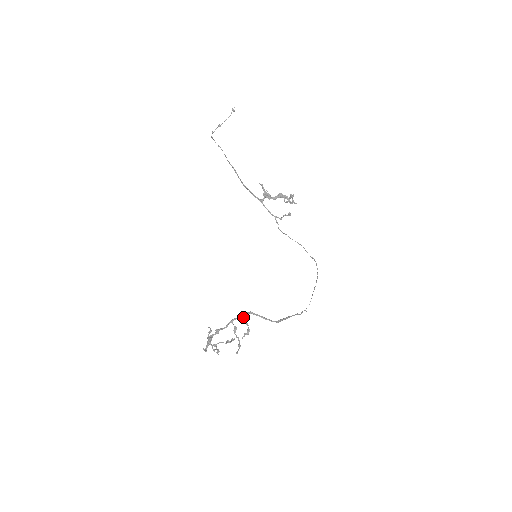
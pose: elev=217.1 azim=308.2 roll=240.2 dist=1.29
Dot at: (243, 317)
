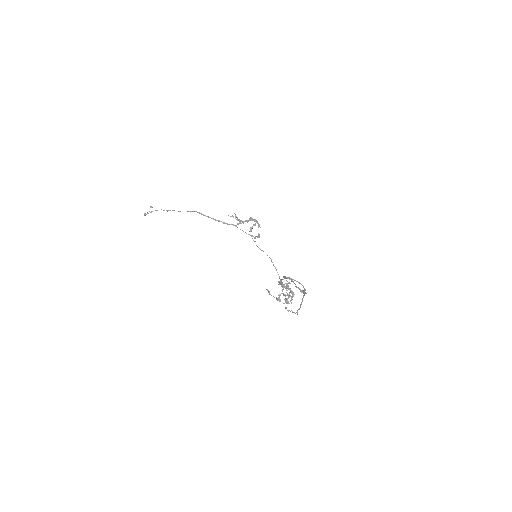
Dot at: occluded
